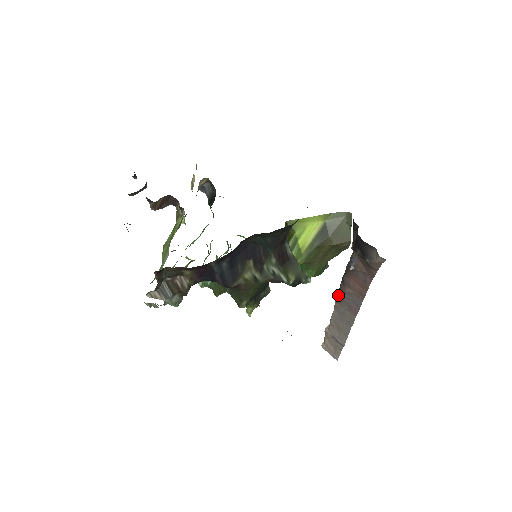
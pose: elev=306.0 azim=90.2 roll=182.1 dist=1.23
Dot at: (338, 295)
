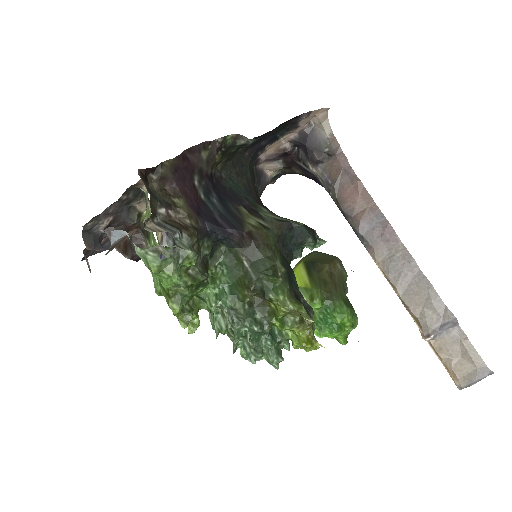
Dot at: (365, 246)
